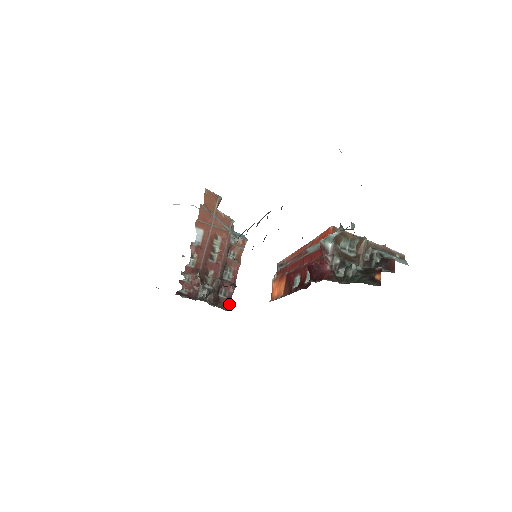
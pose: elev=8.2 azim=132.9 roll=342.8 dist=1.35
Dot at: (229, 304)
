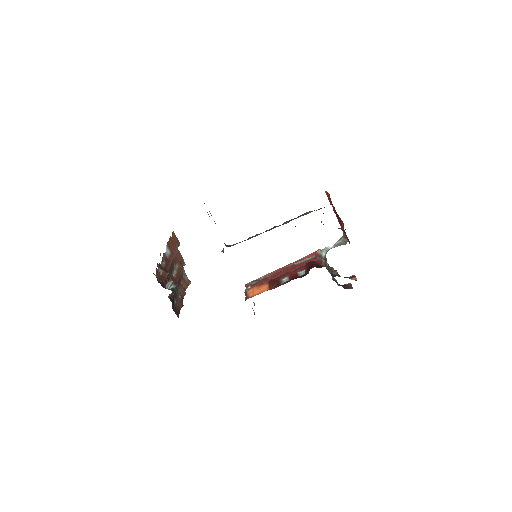
Dot at: (178, 314)
